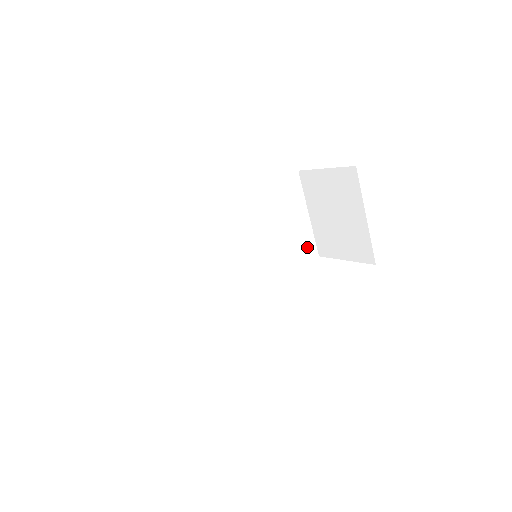
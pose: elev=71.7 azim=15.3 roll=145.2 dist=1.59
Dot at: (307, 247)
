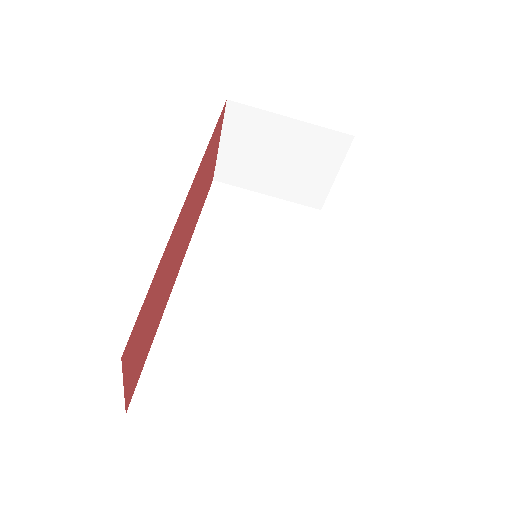
Dot at: (301, 216)
